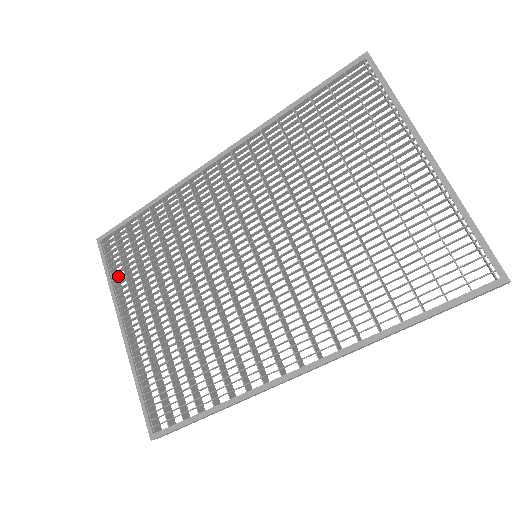
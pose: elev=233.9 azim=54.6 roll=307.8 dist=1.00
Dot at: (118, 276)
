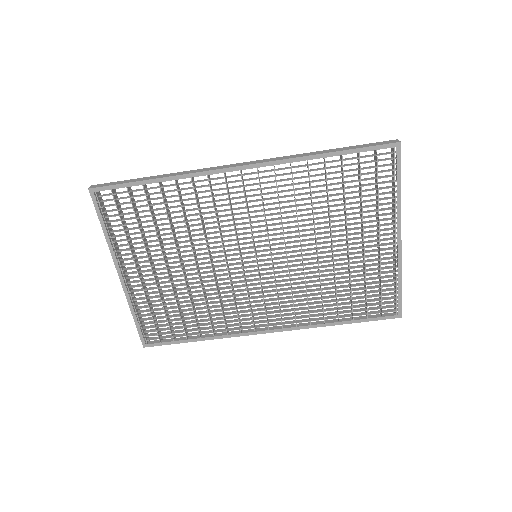
Dot at: occluded
